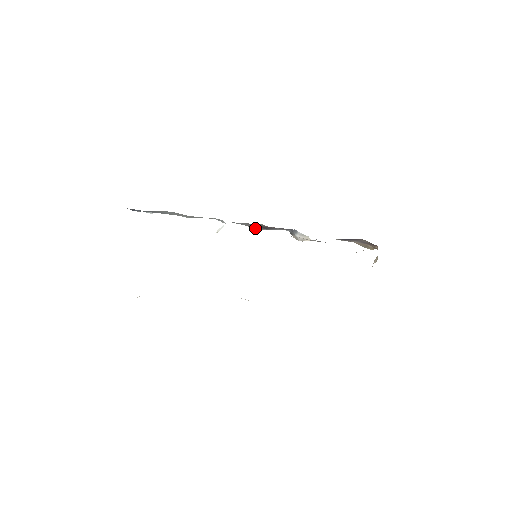
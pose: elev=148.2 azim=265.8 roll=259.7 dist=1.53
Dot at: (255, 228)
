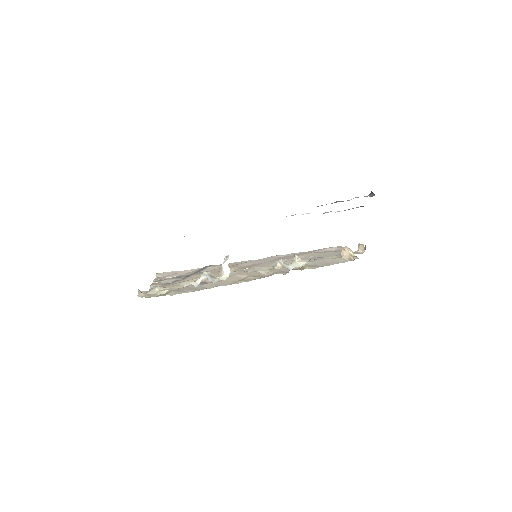
Dot at: occluded
